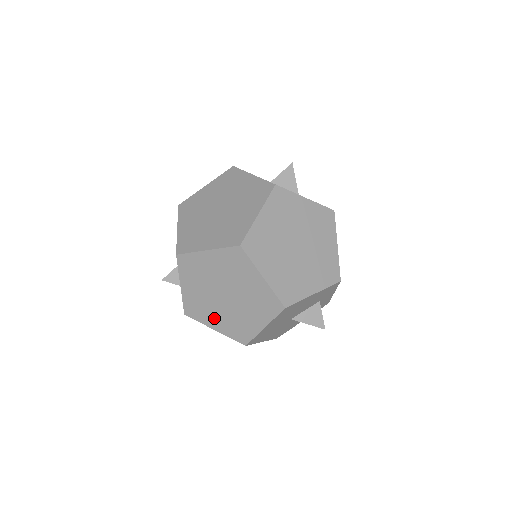
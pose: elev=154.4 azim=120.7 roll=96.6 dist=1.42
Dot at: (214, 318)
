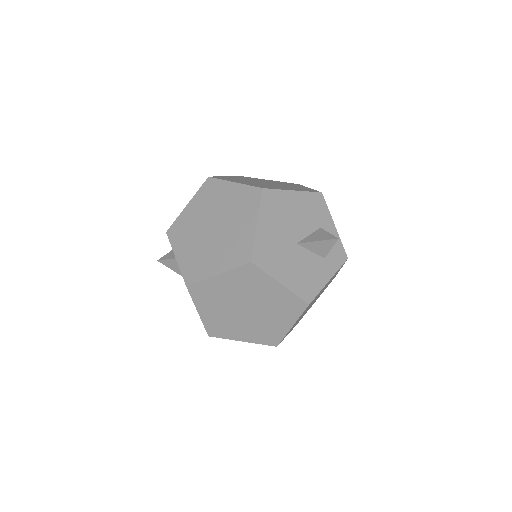
Dot at: (212, 261)
